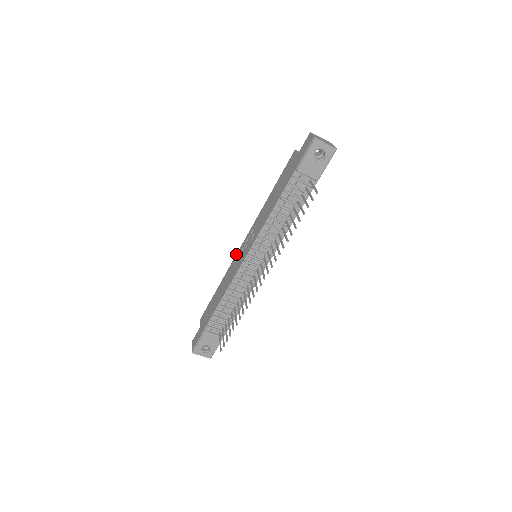
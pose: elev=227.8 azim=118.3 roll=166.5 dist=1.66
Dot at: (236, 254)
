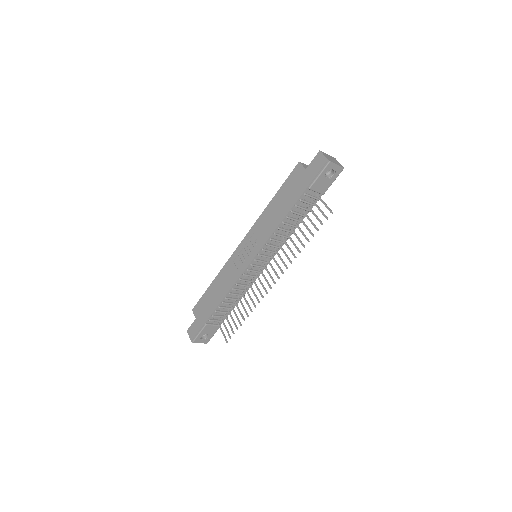
Dot at: (233, 253)
